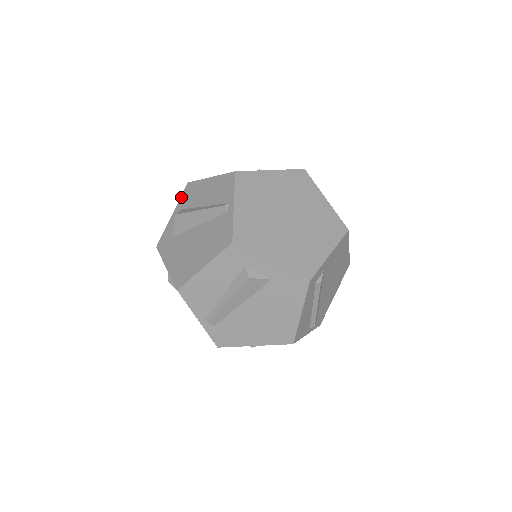
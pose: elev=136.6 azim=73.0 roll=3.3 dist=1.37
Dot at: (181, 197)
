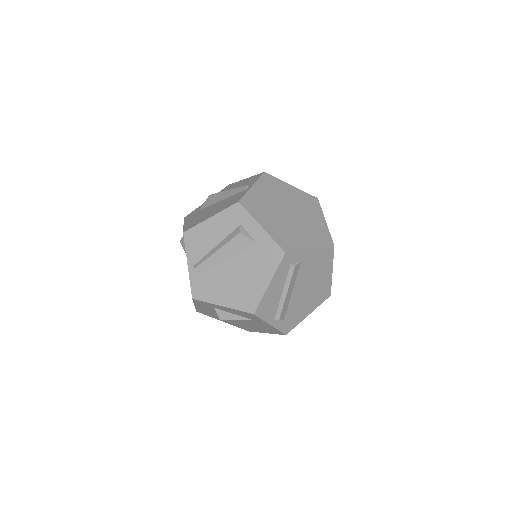
Dot at: occluded
